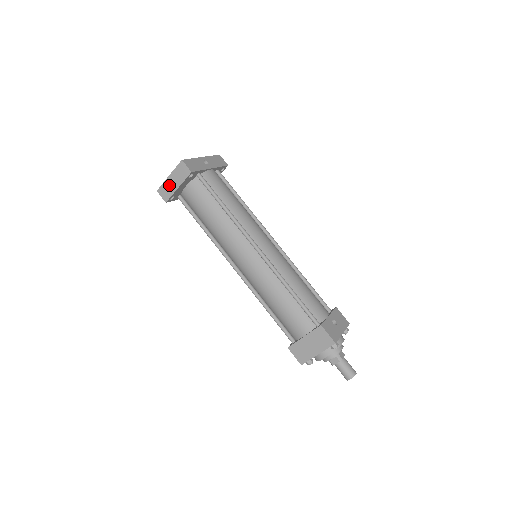
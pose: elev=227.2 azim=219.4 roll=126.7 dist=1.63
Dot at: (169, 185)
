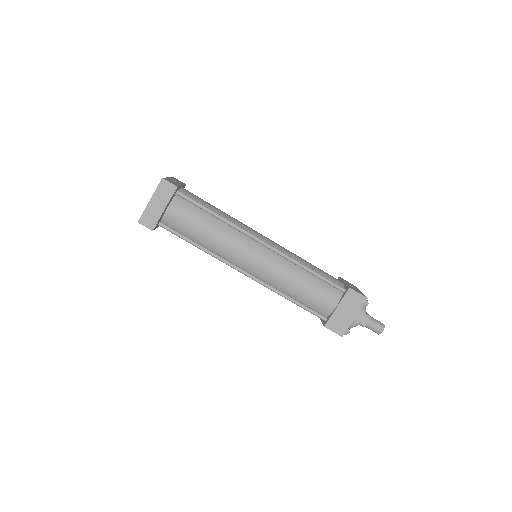
Dot at: (152, 210)
